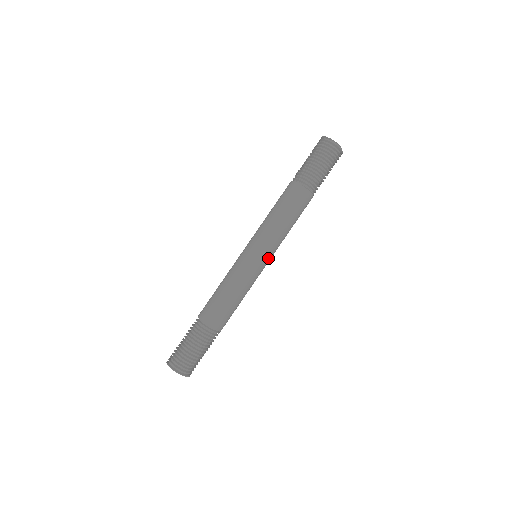
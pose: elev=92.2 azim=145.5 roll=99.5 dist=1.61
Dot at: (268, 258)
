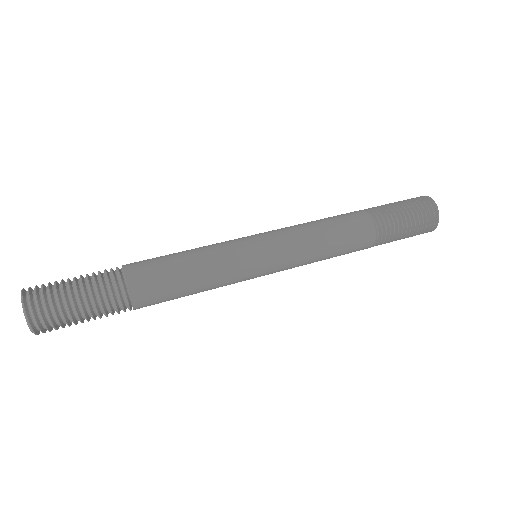
Dot at: (270, 256)
